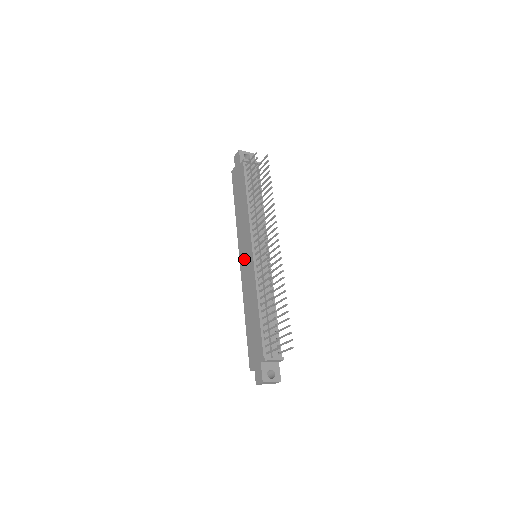
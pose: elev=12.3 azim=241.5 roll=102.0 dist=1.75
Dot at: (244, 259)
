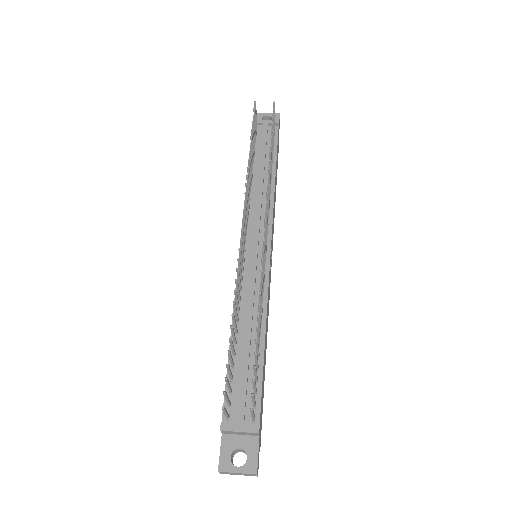
Dot at: occluded
